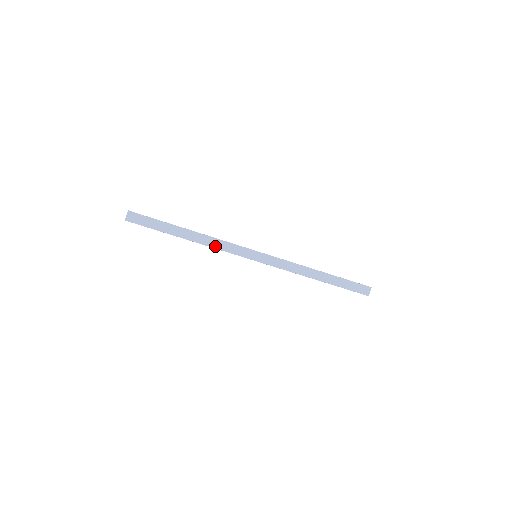
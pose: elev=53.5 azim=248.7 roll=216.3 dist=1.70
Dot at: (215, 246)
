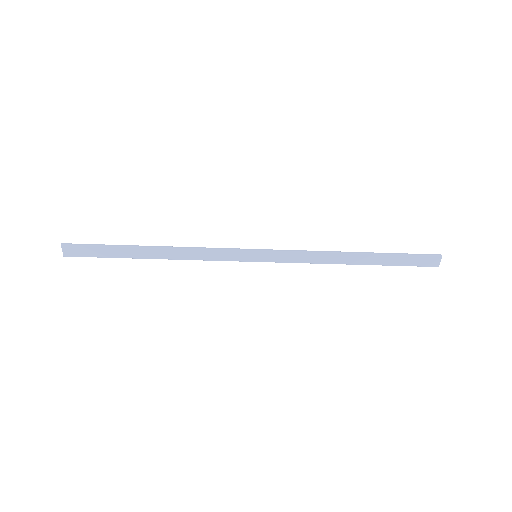
Dot at: (194, 258)
